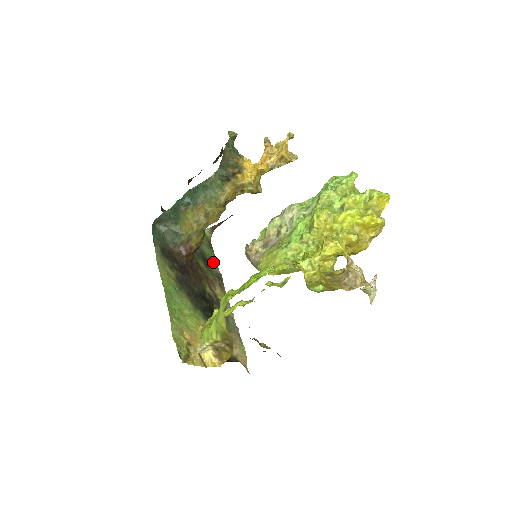
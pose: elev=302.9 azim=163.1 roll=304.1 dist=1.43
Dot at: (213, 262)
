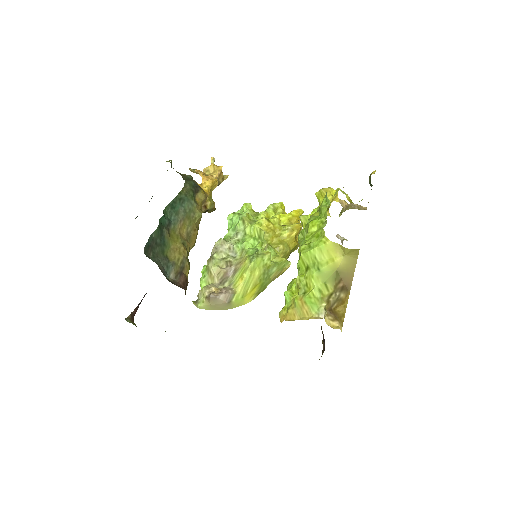
Dot at: occluded
